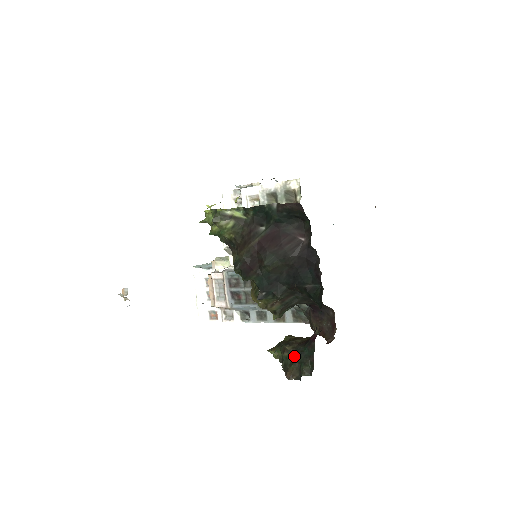
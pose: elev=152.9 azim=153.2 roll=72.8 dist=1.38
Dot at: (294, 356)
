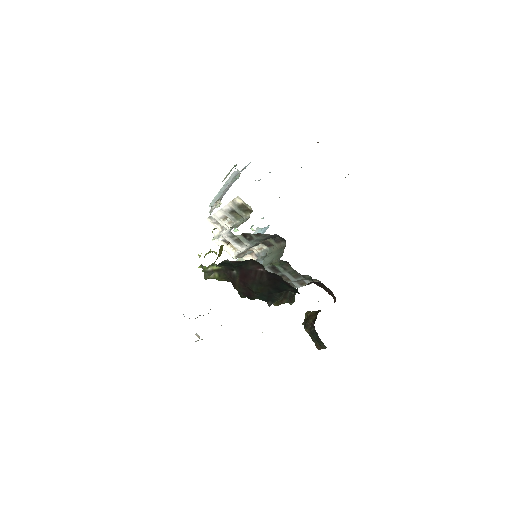
Dot at: occluded
